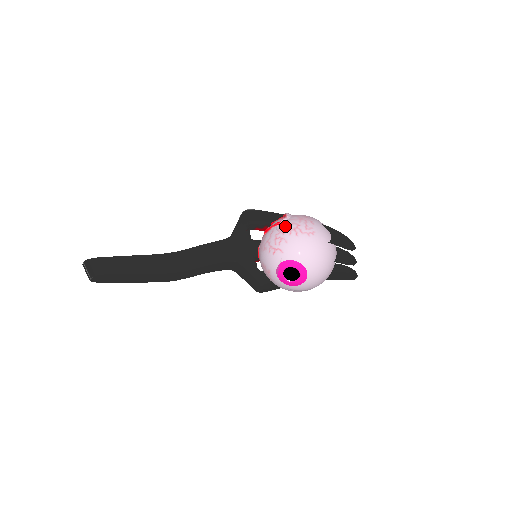
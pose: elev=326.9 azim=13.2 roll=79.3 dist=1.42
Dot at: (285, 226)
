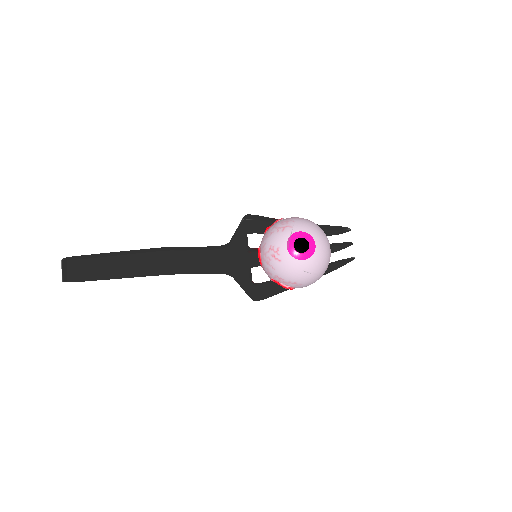
Dot at: (287, 218)
